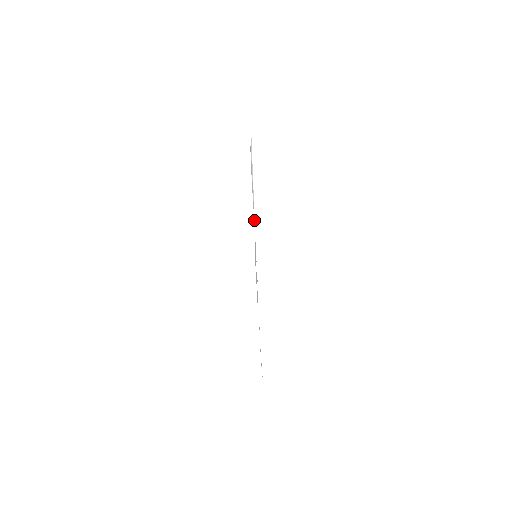
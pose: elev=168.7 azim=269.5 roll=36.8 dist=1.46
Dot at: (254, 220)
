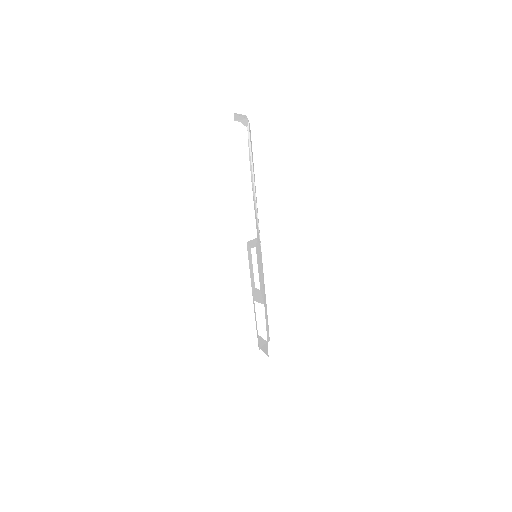
Dot at: (259, 233)
